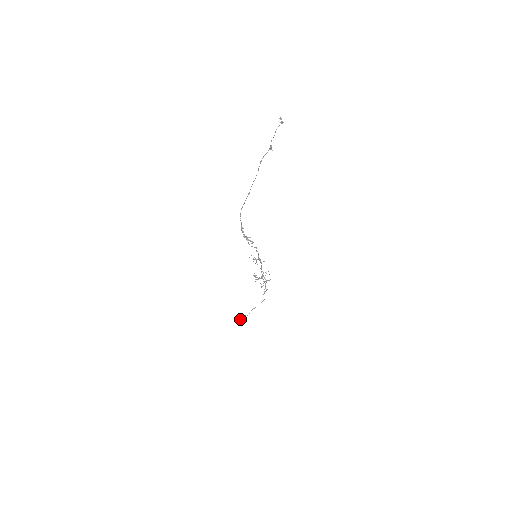
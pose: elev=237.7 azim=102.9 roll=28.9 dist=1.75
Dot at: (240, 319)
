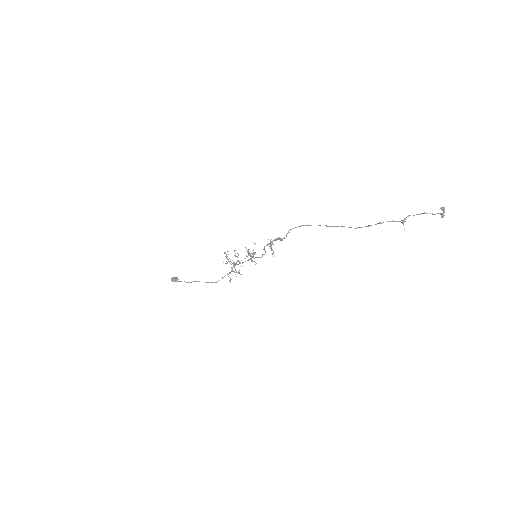
Dot at: (176, 280)
